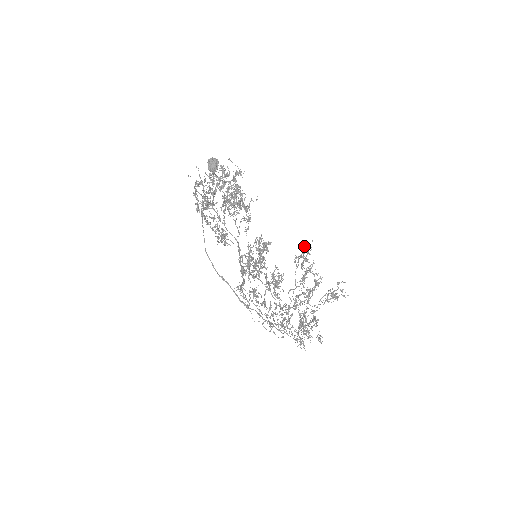
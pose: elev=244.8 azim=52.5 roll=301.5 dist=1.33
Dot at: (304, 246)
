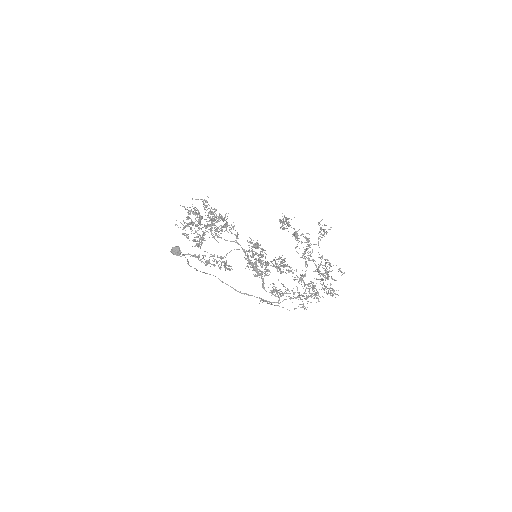
Dot at: (279, 221)
